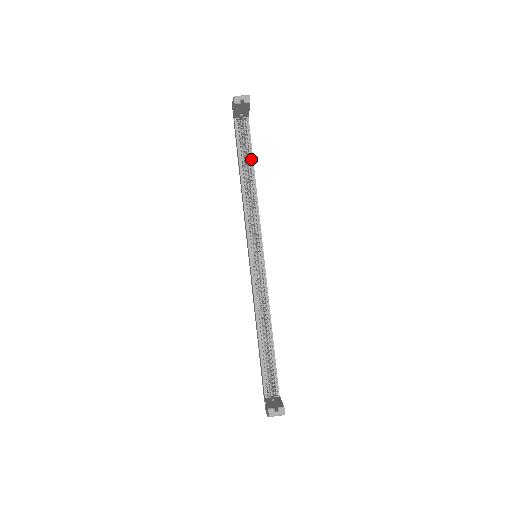
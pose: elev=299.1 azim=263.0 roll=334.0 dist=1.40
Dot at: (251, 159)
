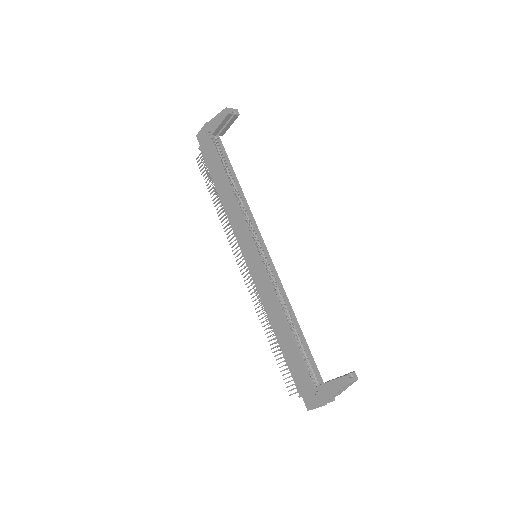
Dot at: (231, 171)
